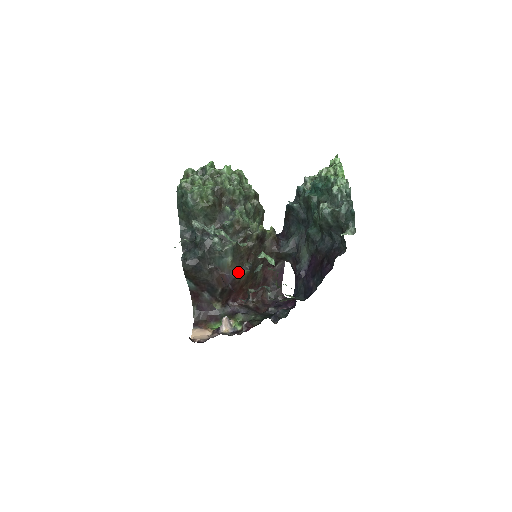
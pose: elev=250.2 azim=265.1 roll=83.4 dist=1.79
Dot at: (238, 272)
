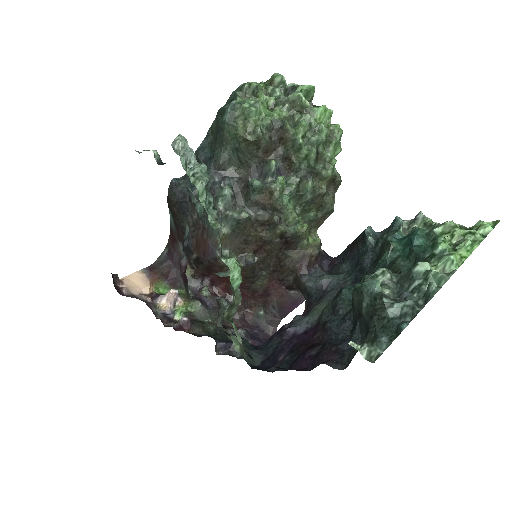
Dot at: occluded
